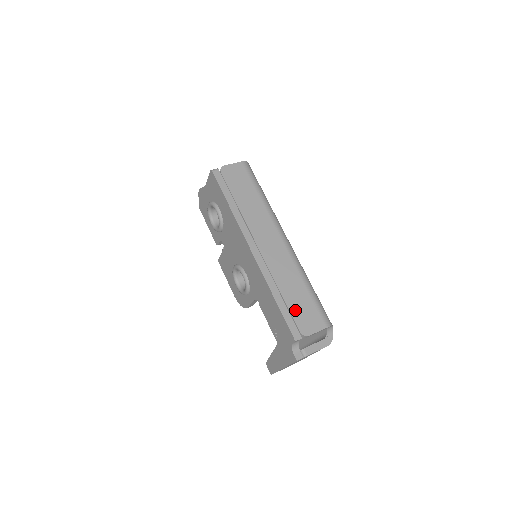
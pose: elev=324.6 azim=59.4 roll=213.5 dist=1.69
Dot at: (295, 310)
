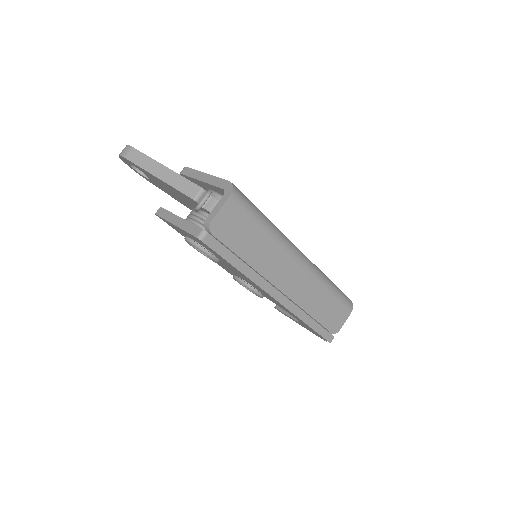
Dot at: (325, 321)
